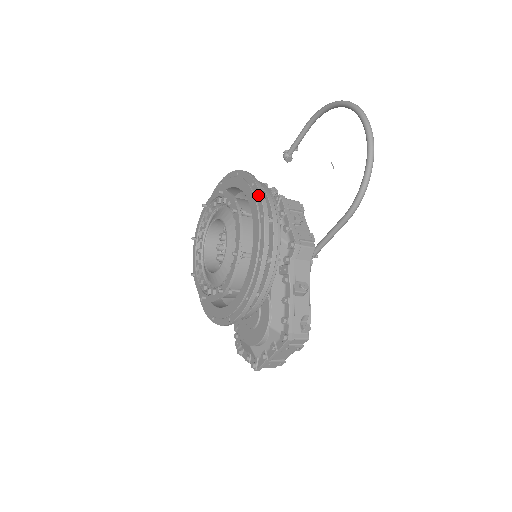
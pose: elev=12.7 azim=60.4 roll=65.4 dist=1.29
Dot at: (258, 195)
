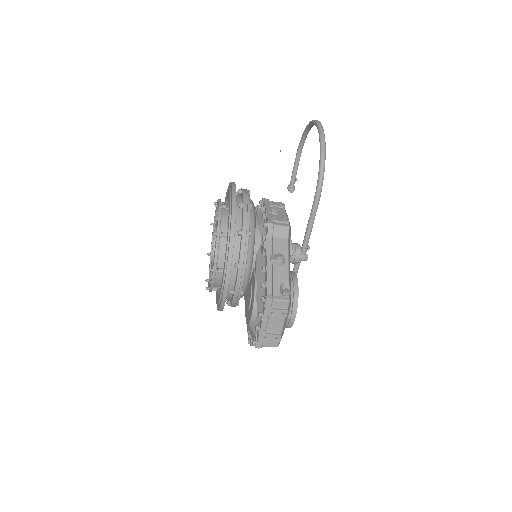
Dot at: (231, 189)
